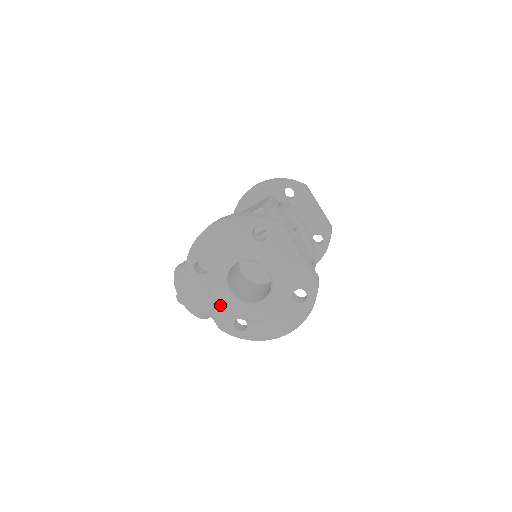
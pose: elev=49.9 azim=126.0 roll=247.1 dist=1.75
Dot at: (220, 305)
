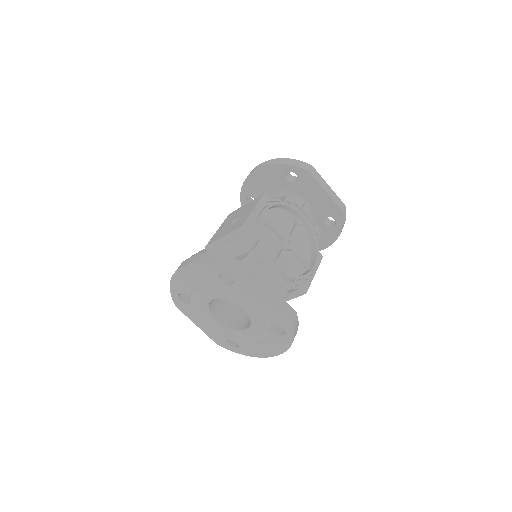
Dot at: (210, 328)
